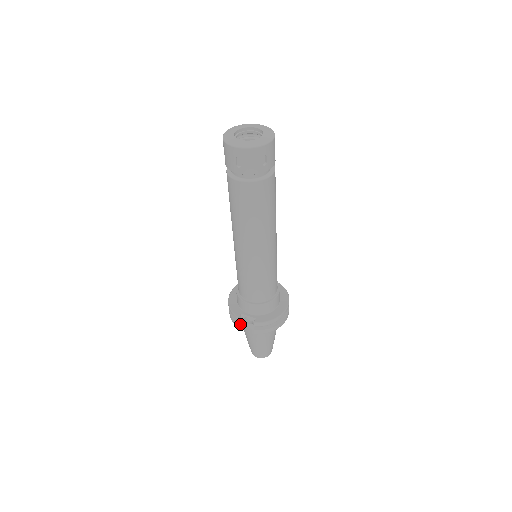
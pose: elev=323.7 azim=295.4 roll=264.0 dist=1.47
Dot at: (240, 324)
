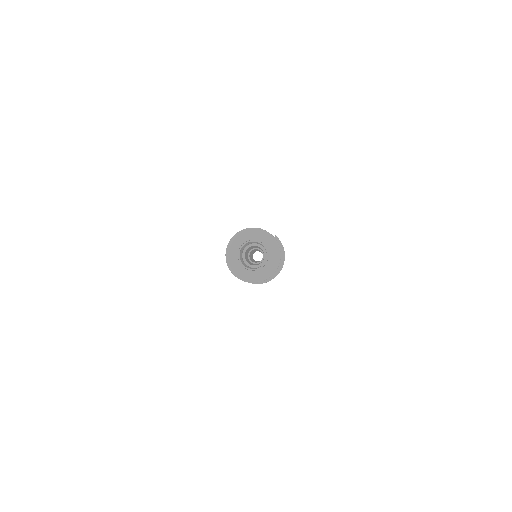
Dot at: occluded
